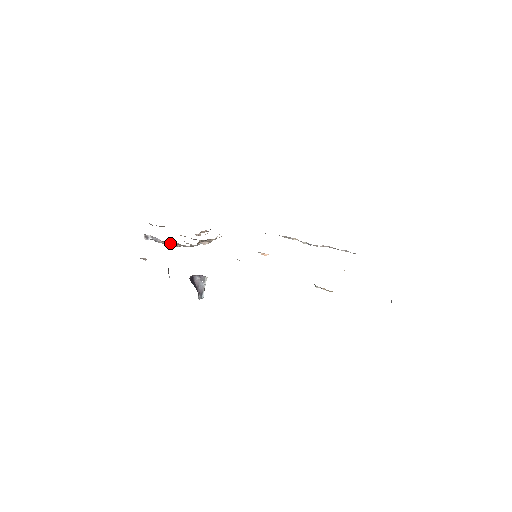
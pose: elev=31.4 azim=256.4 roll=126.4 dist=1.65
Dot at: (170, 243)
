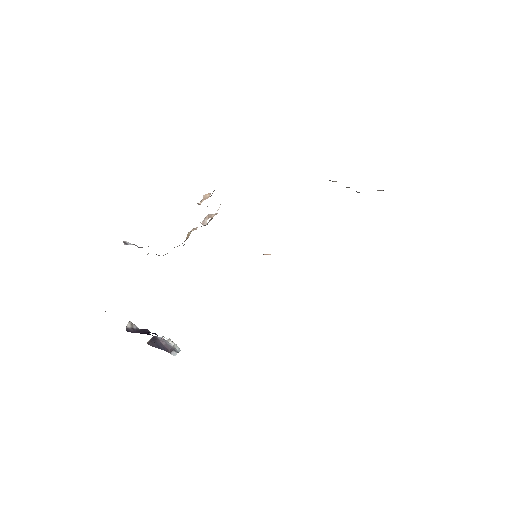
Dot at: (148, 253)
